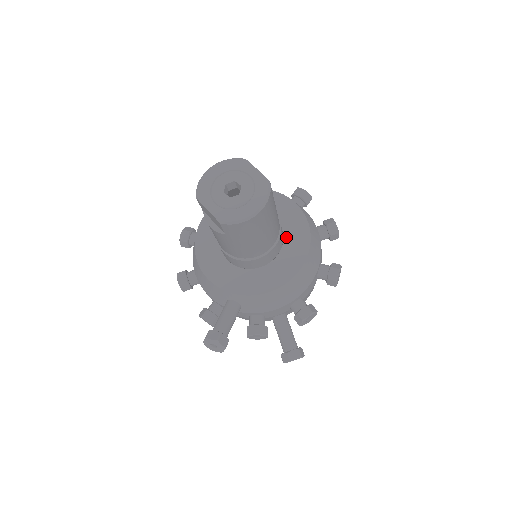
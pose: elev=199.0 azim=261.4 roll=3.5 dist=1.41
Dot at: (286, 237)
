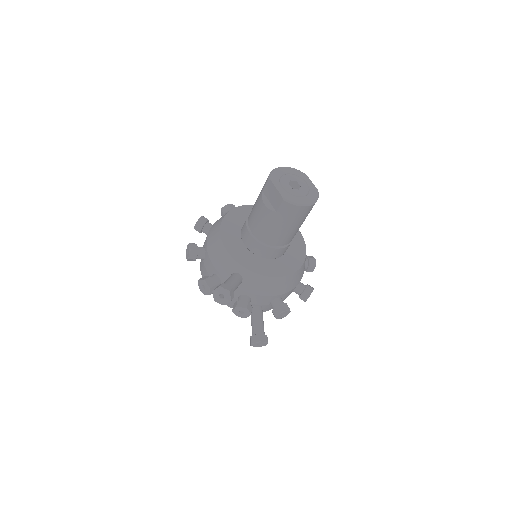
Dot at: (289, 248)
